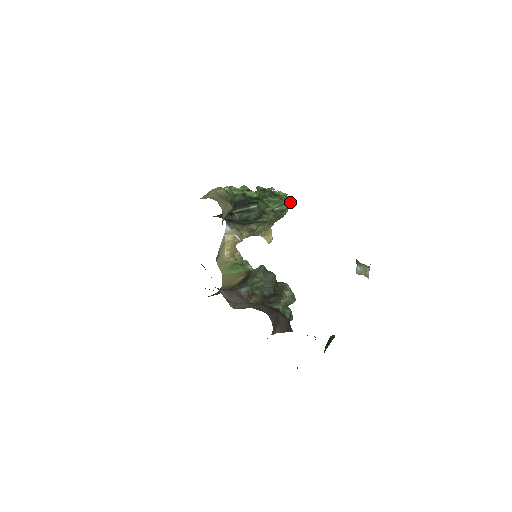
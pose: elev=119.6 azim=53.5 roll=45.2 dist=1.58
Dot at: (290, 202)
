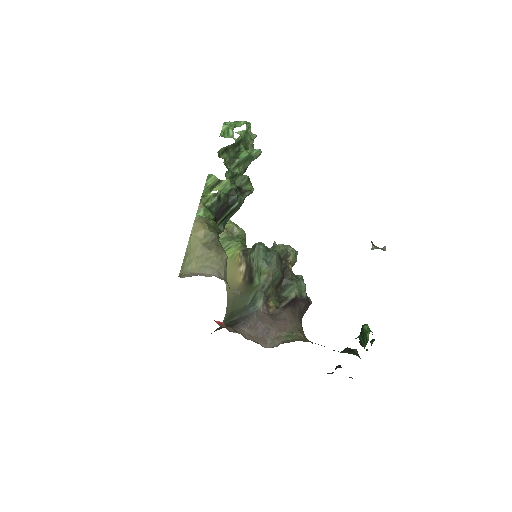
Dot at: (250, 125)
